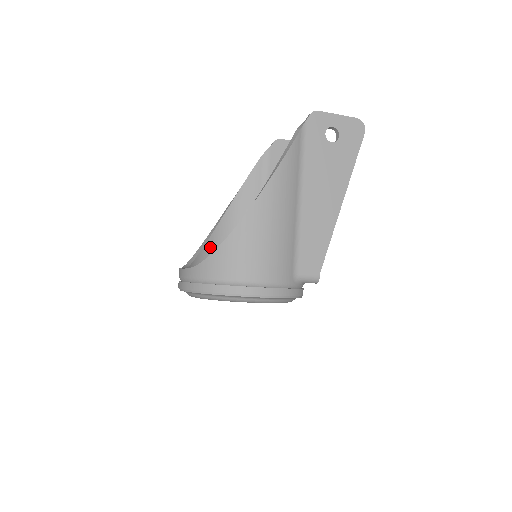
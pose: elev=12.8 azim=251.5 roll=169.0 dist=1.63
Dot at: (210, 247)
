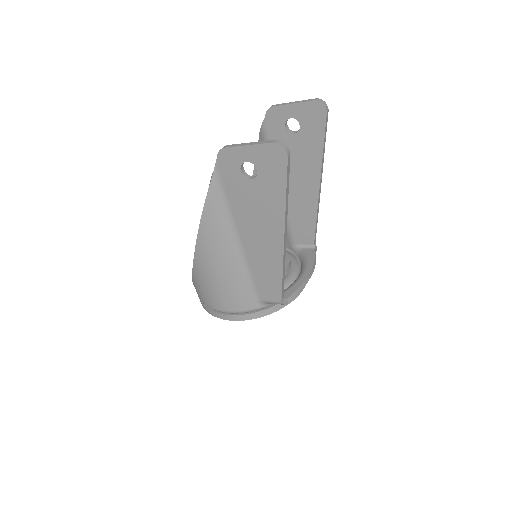
Dot at: occluded
